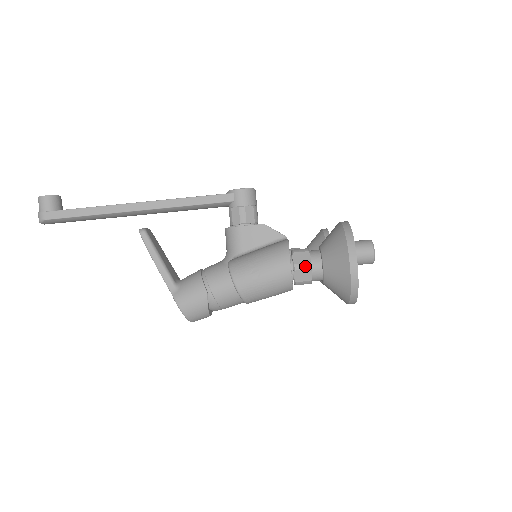
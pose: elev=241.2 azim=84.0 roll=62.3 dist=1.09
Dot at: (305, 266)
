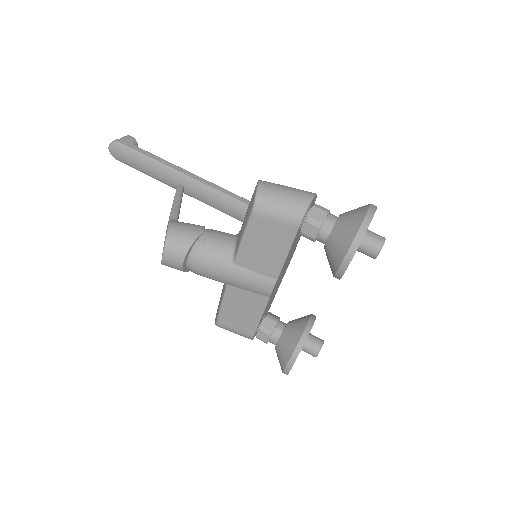
Dot at: (324, 209)
